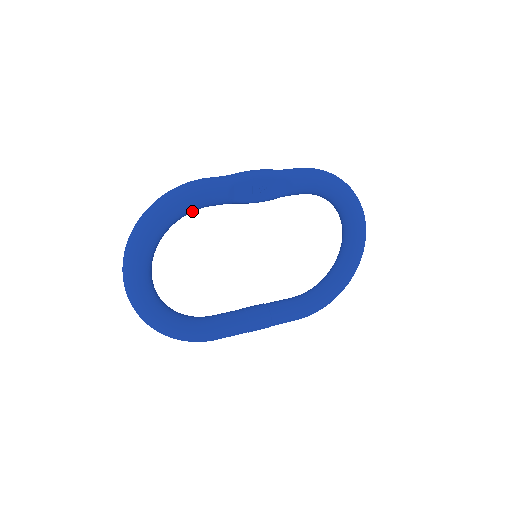
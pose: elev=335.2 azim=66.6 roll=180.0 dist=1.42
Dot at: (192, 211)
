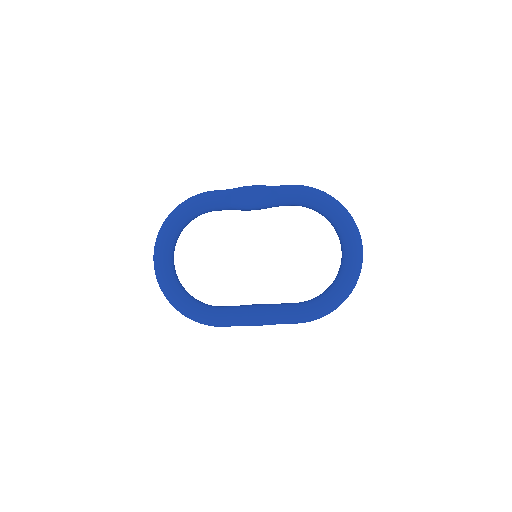
Dot at: (201, 212)
